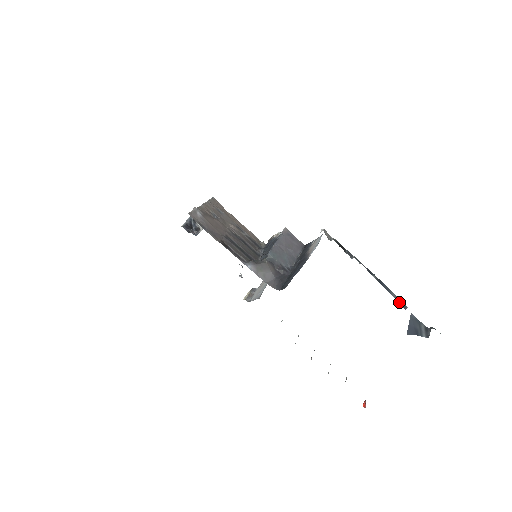
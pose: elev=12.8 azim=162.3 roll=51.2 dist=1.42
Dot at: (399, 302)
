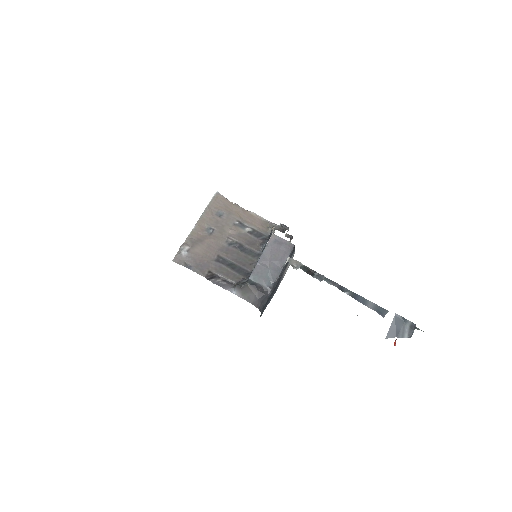
Dot at: (376, 311)
